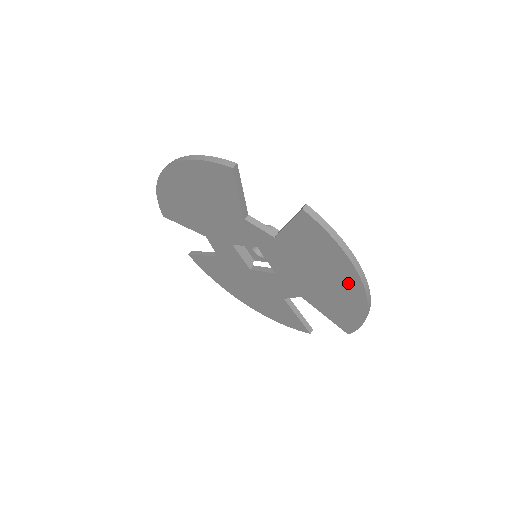
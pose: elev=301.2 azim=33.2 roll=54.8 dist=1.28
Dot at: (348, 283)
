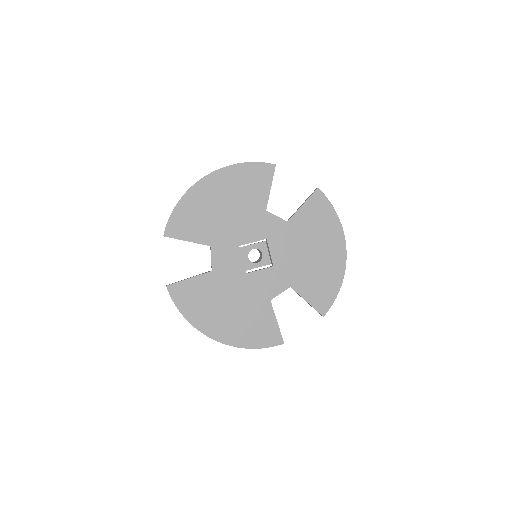
Dot at: (335, 248)
